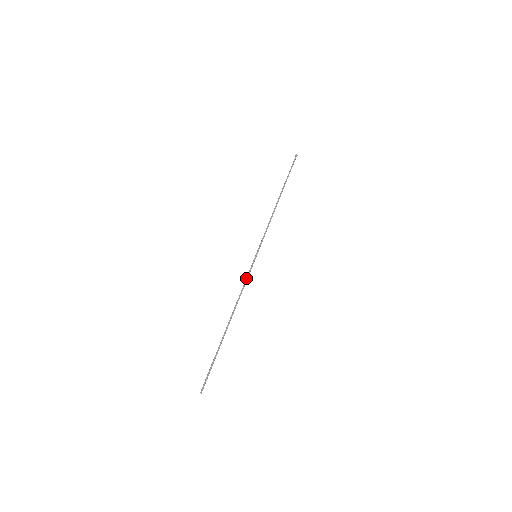
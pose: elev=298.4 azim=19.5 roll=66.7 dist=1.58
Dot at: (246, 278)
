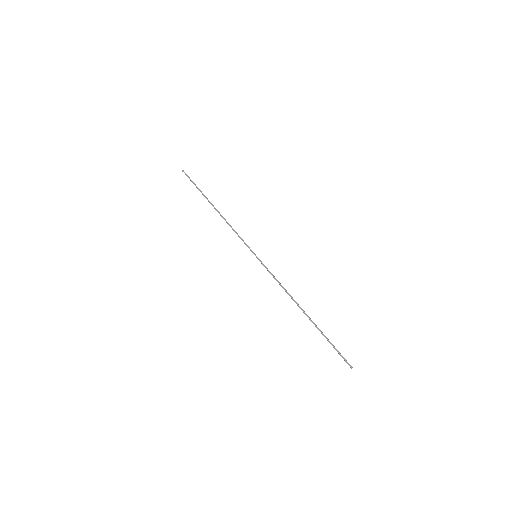
Dot at: occluded
